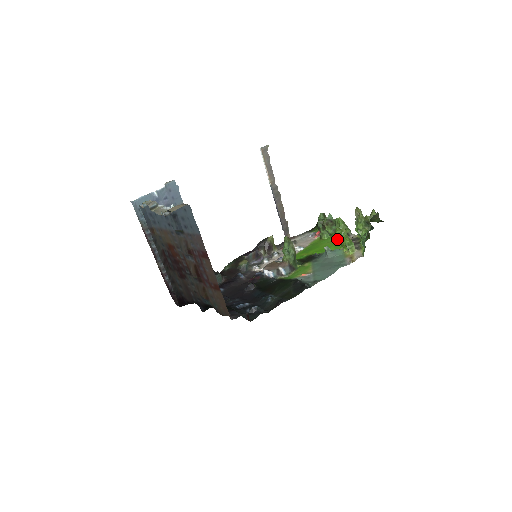
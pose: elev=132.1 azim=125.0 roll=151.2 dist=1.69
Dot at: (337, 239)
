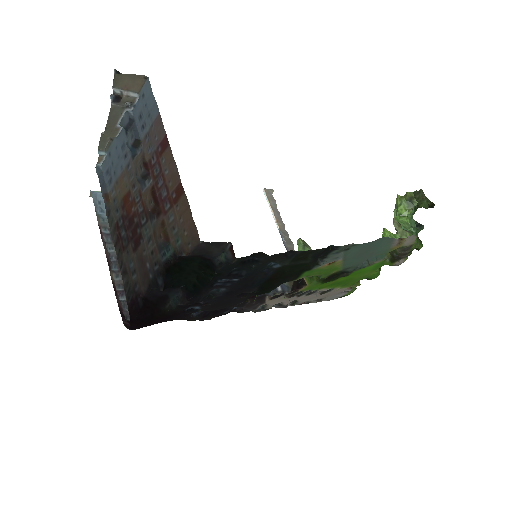
Dot at: occluded
